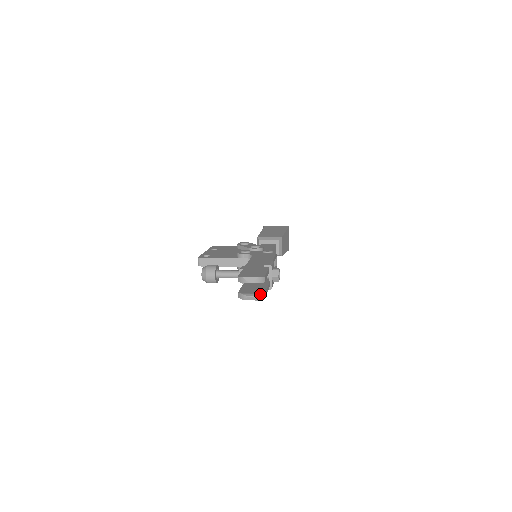
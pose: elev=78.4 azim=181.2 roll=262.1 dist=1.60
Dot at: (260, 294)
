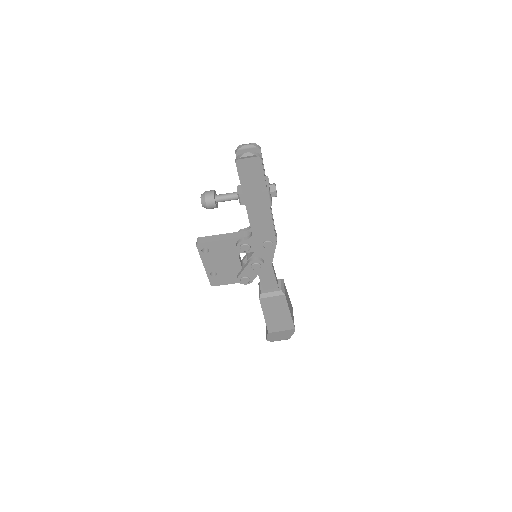
Dot at: (256, 153)
